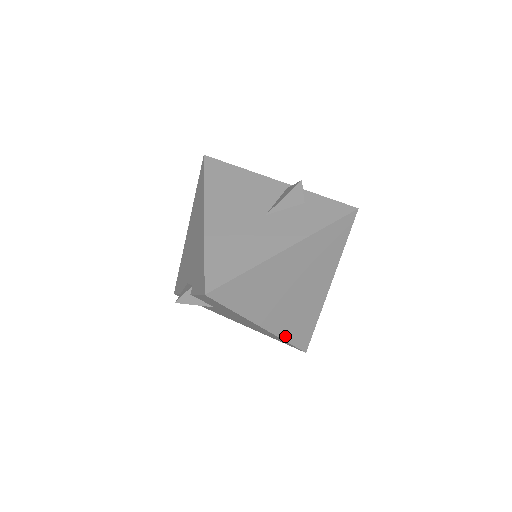
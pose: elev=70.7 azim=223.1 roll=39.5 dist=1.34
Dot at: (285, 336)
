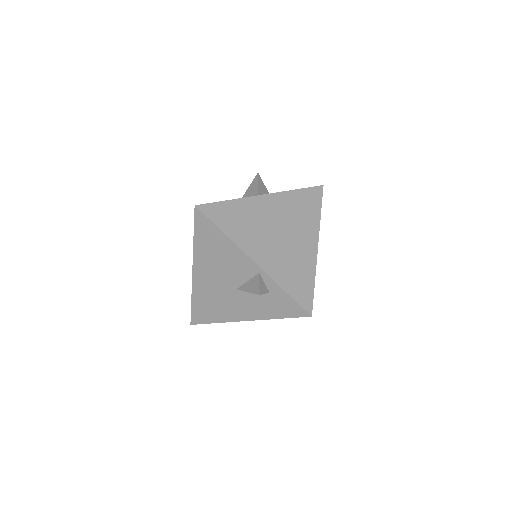
Dot at: occluded
